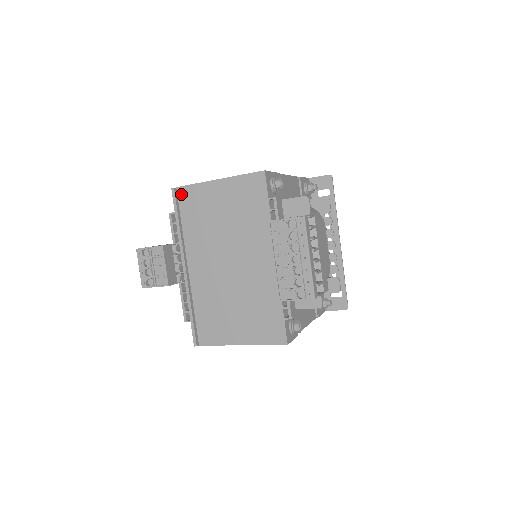
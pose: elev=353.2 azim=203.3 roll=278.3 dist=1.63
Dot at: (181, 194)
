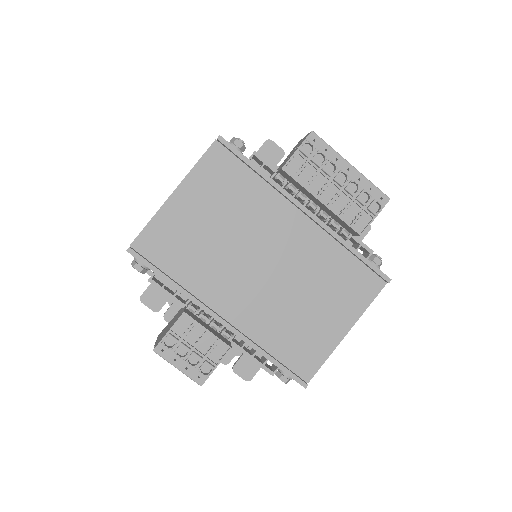
Dot at: (142, 248)
